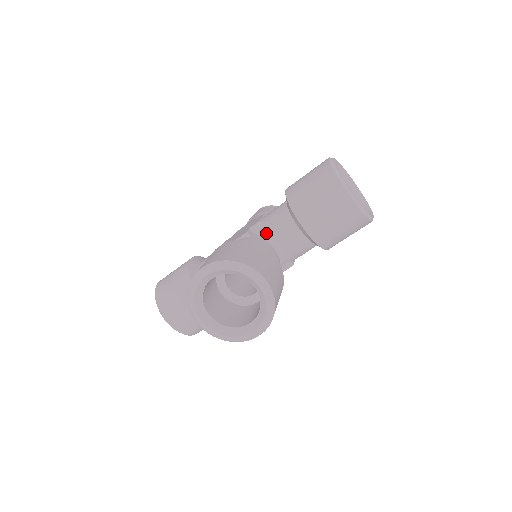
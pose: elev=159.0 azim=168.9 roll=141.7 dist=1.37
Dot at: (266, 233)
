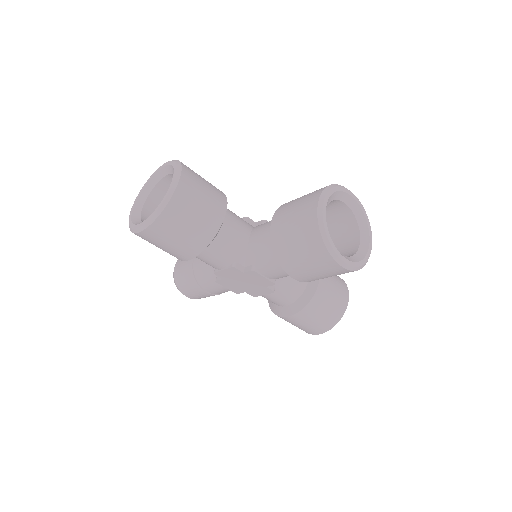
Dot at: occluded
